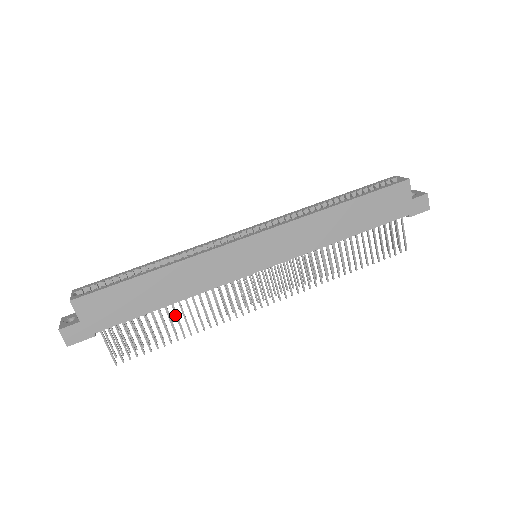
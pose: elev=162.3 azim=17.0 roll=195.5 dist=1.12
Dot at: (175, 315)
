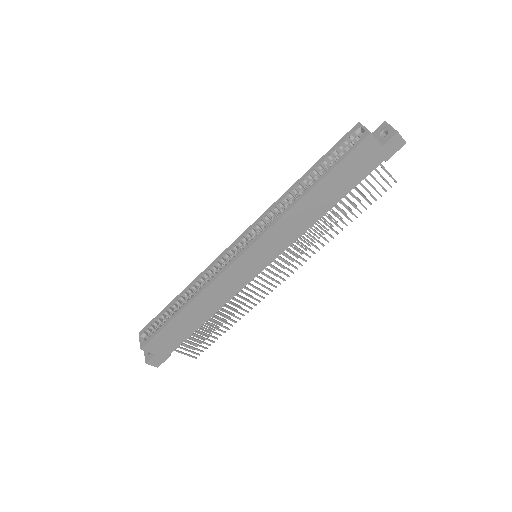
Dot at: (217, 319)
